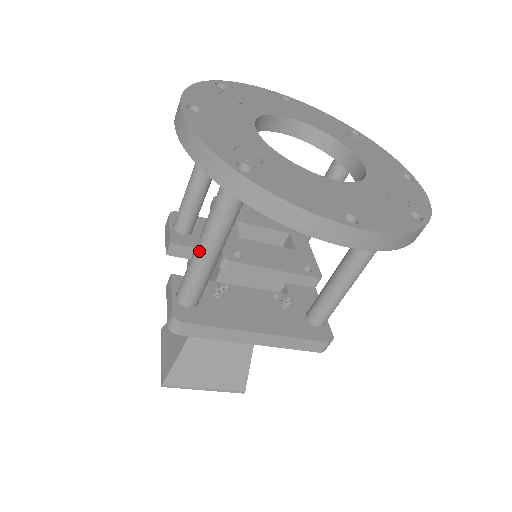
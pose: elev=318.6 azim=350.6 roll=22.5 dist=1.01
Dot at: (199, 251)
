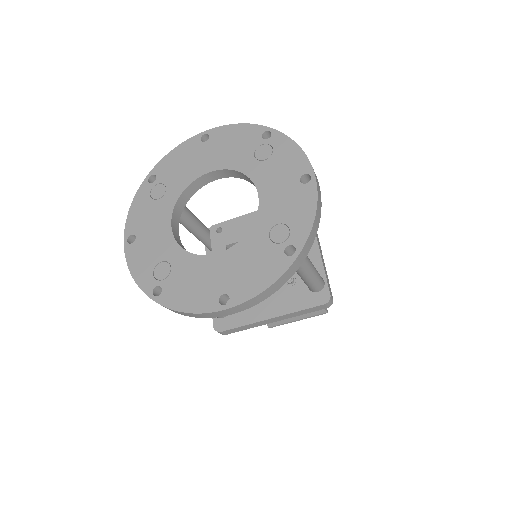
Dot at: occluded
